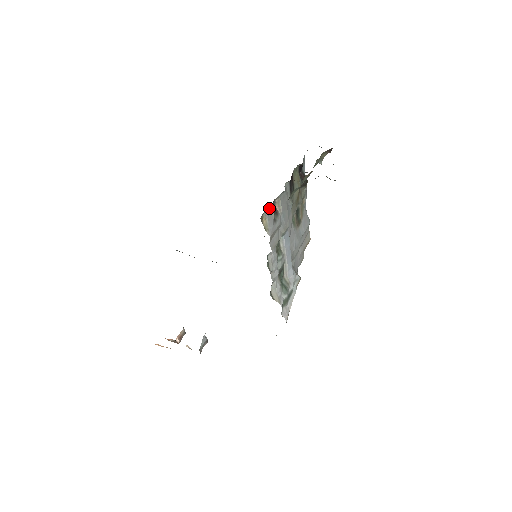
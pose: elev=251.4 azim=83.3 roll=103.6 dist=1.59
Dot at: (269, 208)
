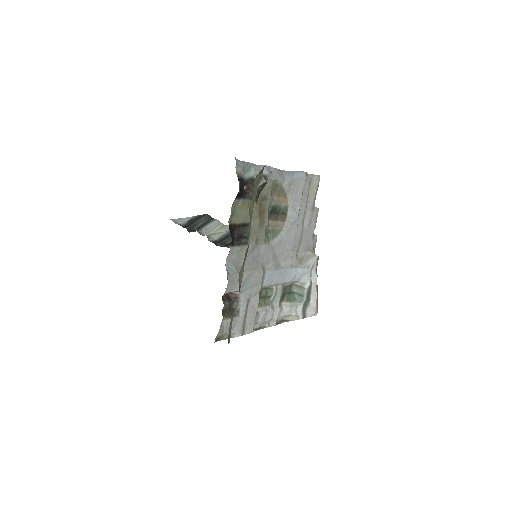
Dot at: (218, 333)
